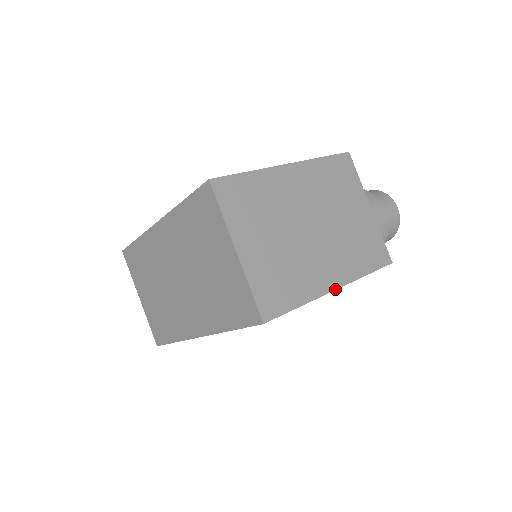
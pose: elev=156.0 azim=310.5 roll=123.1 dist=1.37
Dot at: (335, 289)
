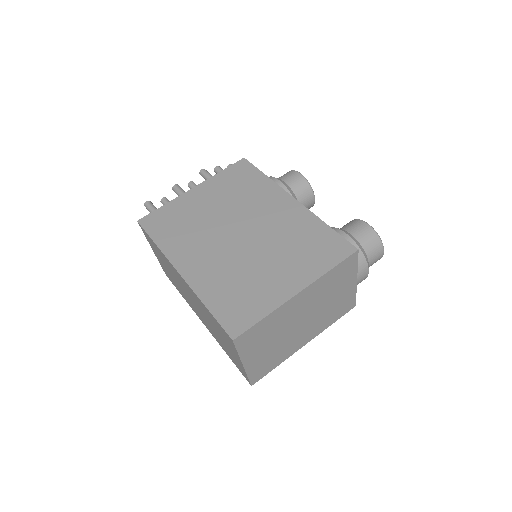
Dot at: occluded
